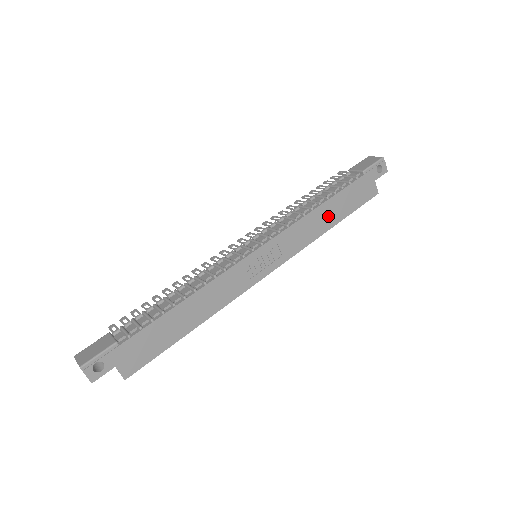
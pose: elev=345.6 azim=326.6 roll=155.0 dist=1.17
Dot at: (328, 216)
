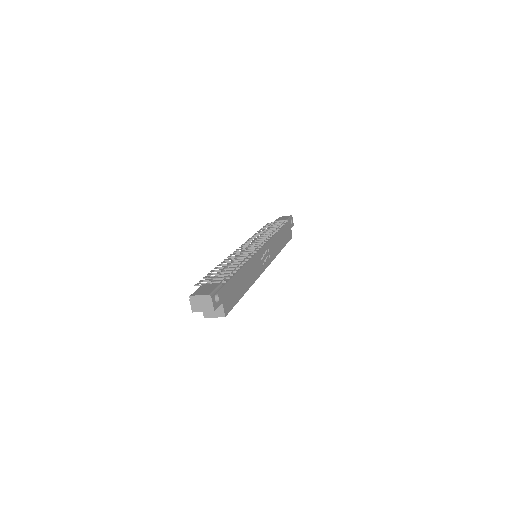
Dot at: (280, 241)
